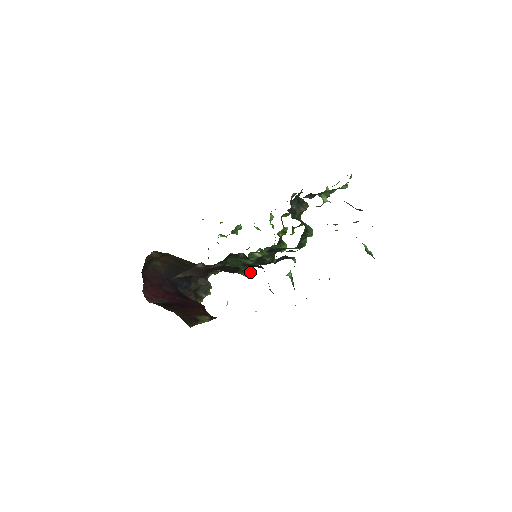
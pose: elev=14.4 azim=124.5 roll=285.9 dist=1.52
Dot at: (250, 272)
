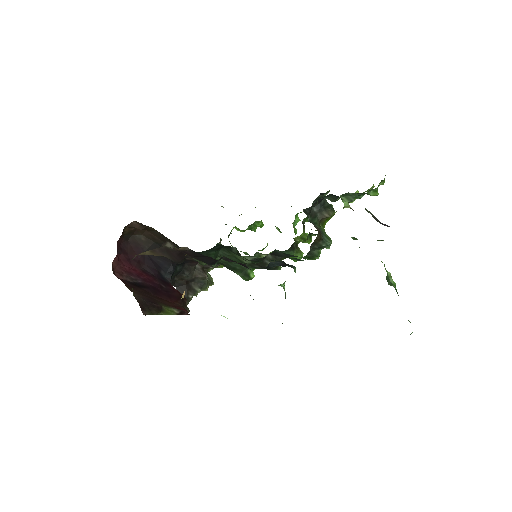
Dot at: (247, 274)
